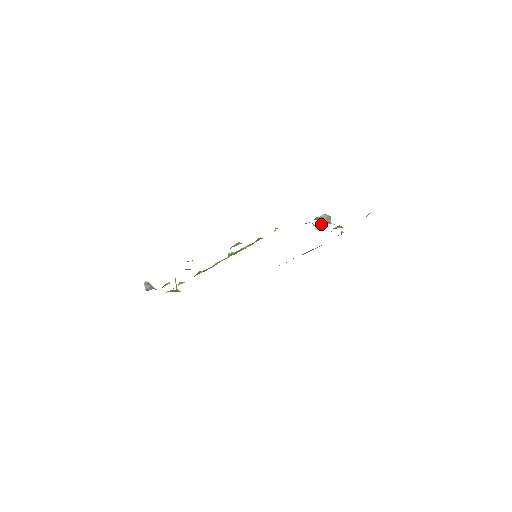
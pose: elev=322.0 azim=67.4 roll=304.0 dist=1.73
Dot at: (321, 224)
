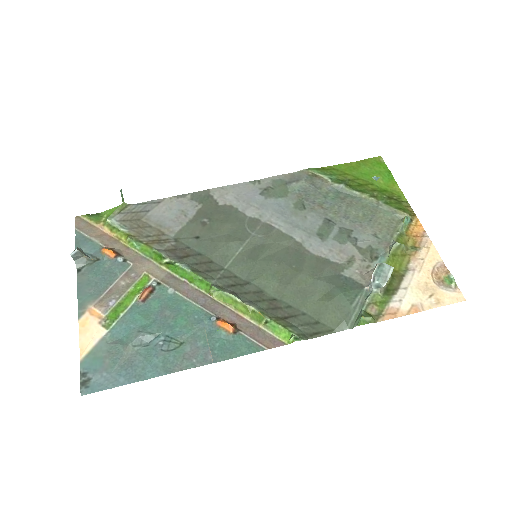
Dot at: (370, 287)
